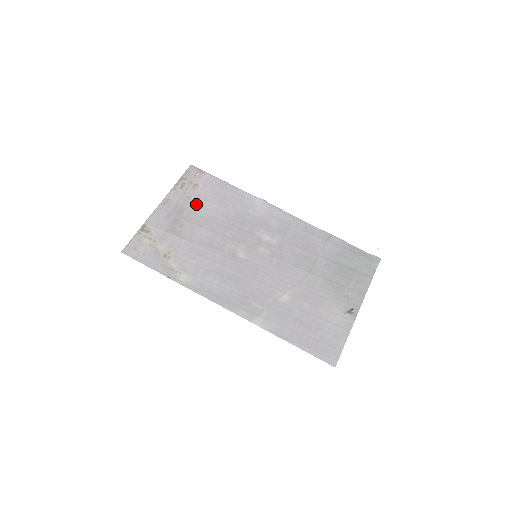
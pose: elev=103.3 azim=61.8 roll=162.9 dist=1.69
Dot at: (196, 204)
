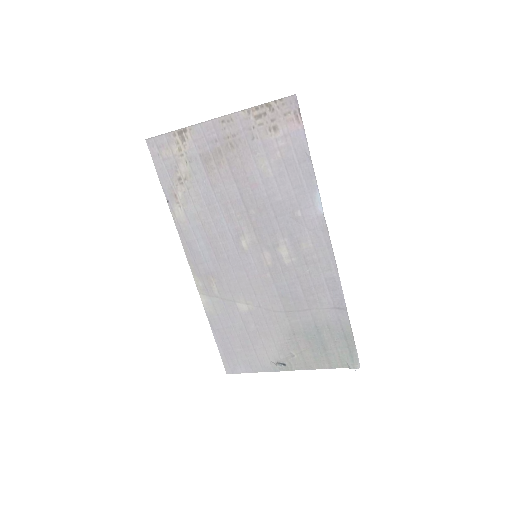
Dot at: (253, 152)
